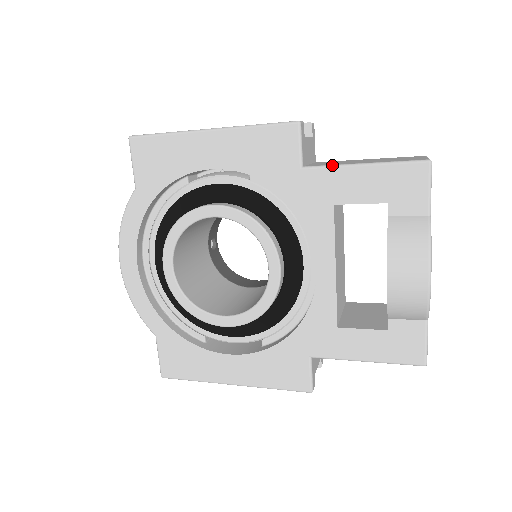
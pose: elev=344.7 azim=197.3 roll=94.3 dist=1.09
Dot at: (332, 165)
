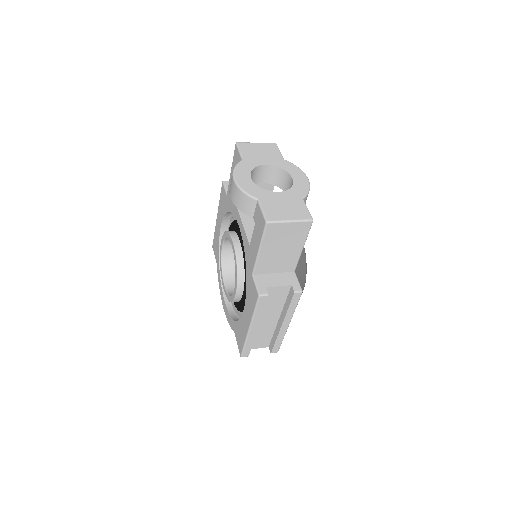
Dot at: (229, 183)
